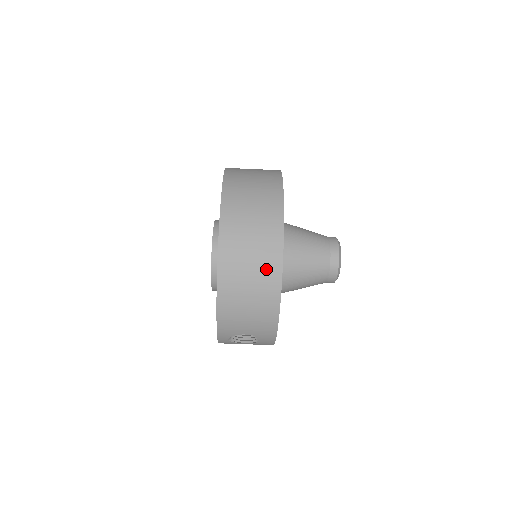
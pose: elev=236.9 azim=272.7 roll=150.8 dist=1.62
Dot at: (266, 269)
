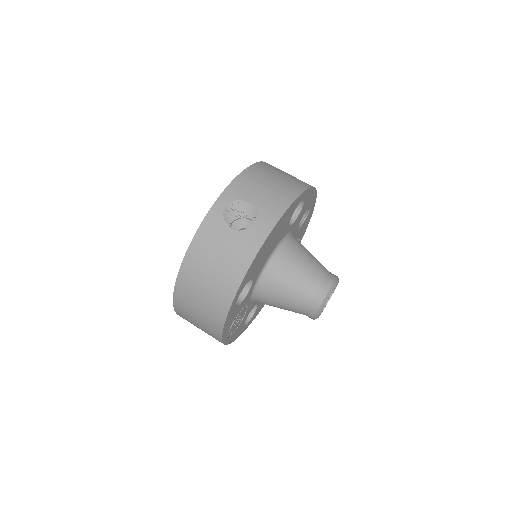
Dot at: (300, 180)
